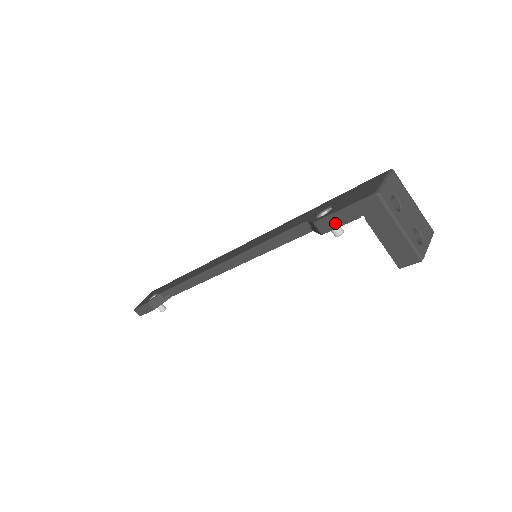
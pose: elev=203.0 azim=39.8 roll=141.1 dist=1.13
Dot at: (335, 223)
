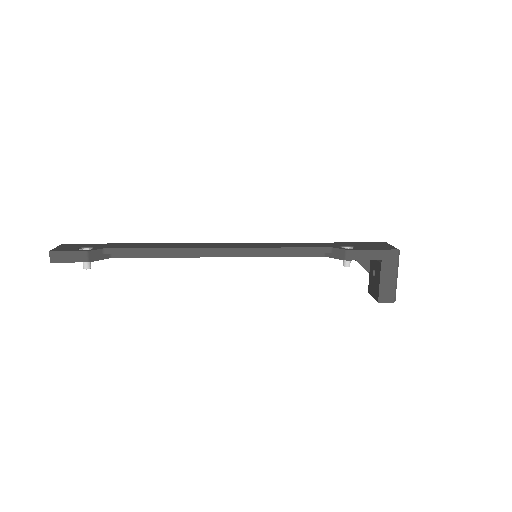
Dot at: (361, 256)
